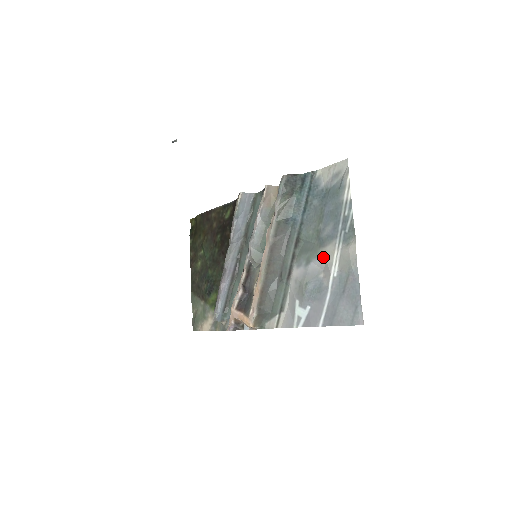
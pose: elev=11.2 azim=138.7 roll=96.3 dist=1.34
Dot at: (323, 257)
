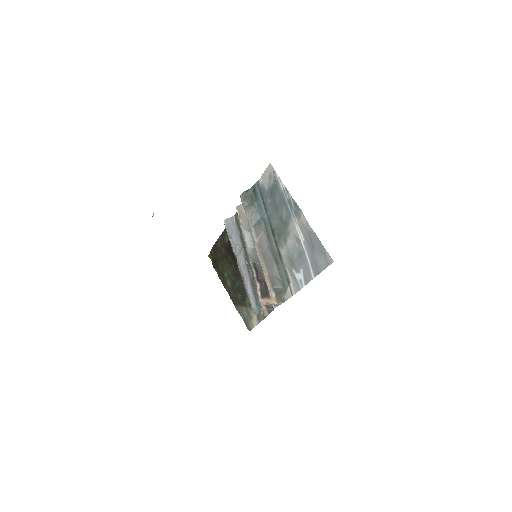
Dot at: (291, 233)
